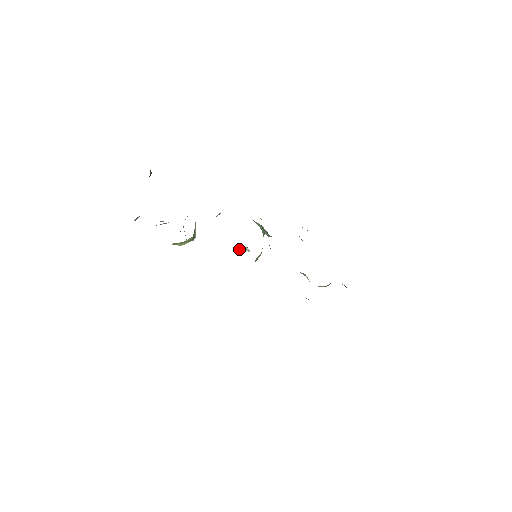
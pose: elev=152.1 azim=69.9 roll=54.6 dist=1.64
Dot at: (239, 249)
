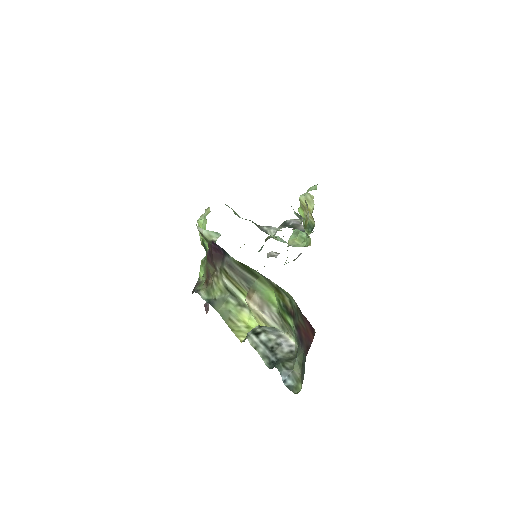
Dot at: occluded
